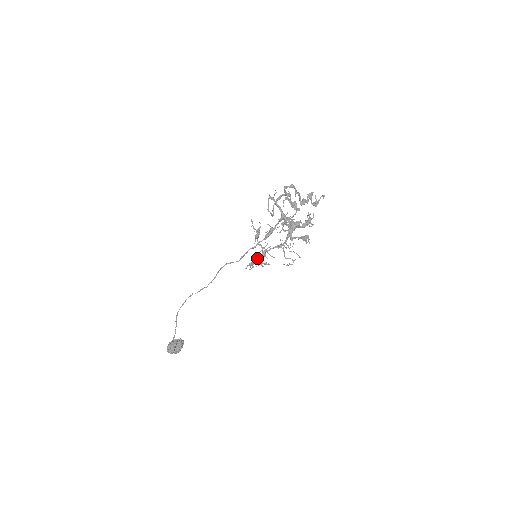
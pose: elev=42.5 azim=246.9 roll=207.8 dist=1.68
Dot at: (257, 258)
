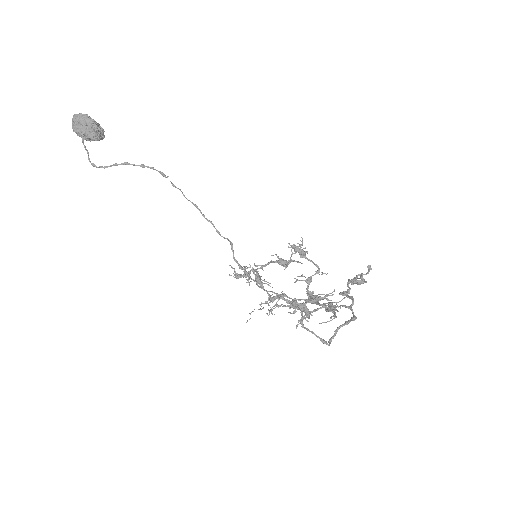
Dot at: occluded
